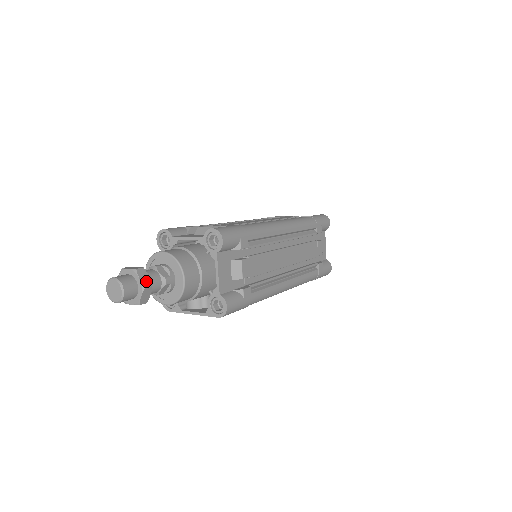
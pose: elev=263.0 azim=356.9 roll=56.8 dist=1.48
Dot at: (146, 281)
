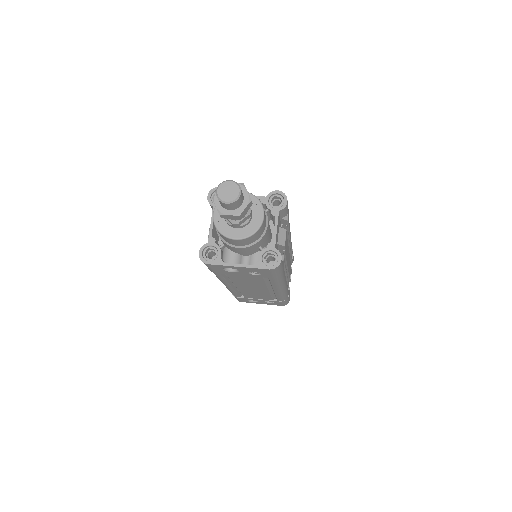
Dot at: occluded
